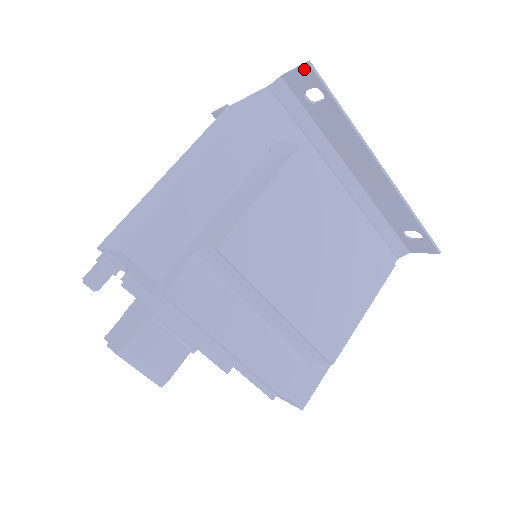
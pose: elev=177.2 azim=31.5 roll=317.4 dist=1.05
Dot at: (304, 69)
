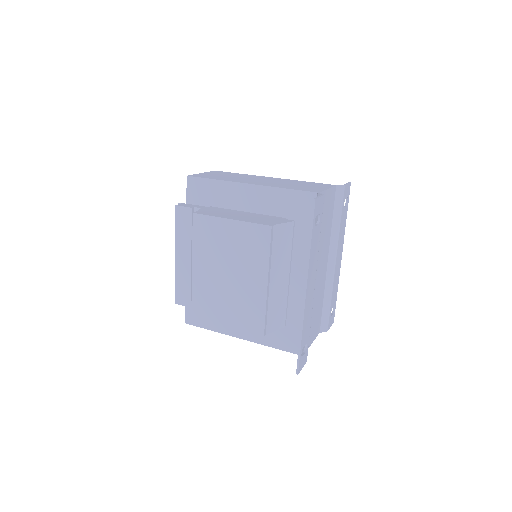
Dot at: (315, 201)
